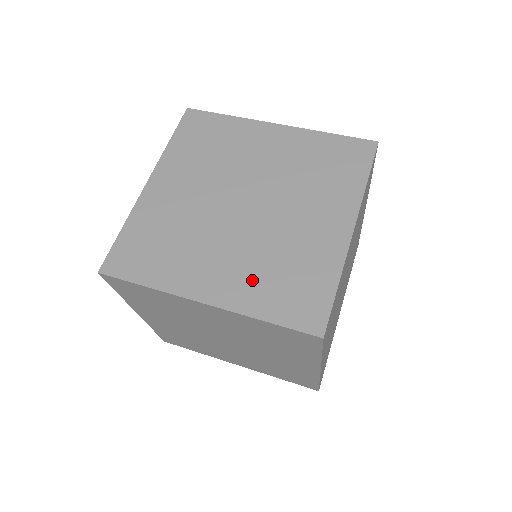
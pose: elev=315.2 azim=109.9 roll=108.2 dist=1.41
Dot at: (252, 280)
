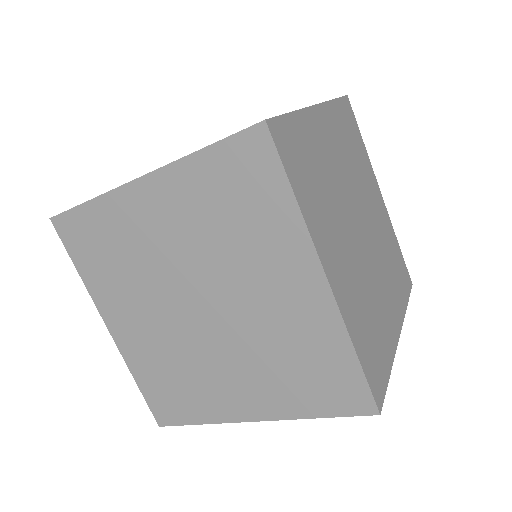
Dot at: (150, 357)
